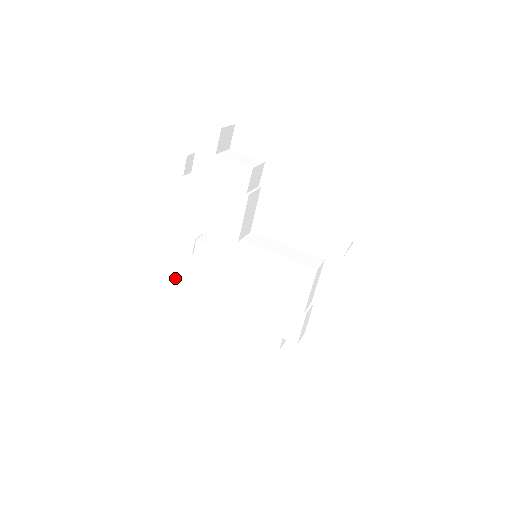
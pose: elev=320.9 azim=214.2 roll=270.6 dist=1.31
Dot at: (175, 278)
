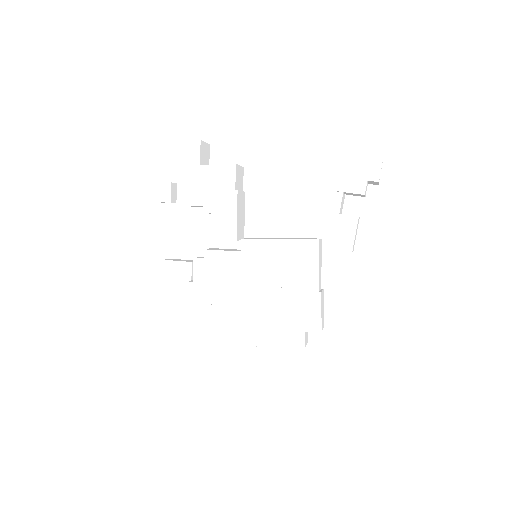
Dot at: (177, 316)
